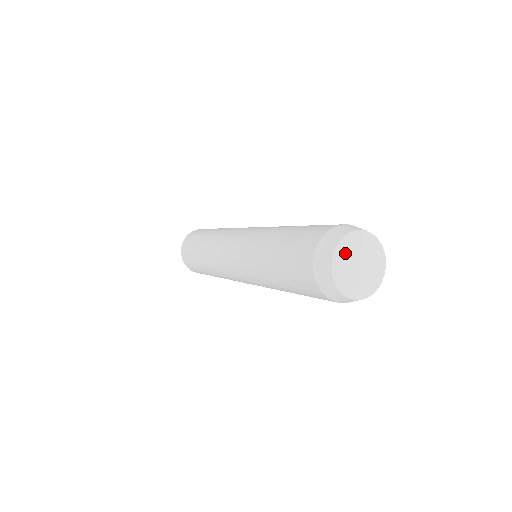
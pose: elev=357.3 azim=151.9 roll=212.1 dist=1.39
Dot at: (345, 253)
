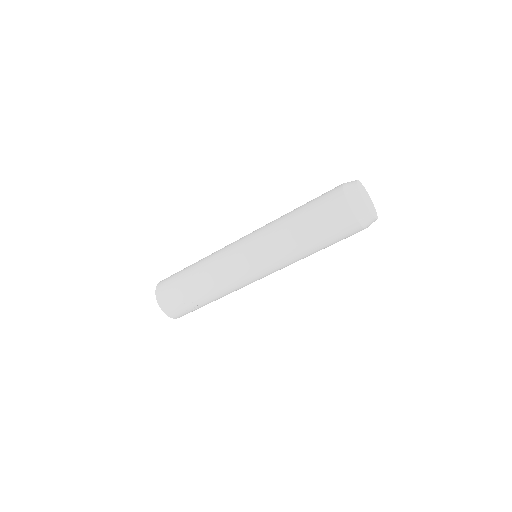
Dot at: (362, 188)
